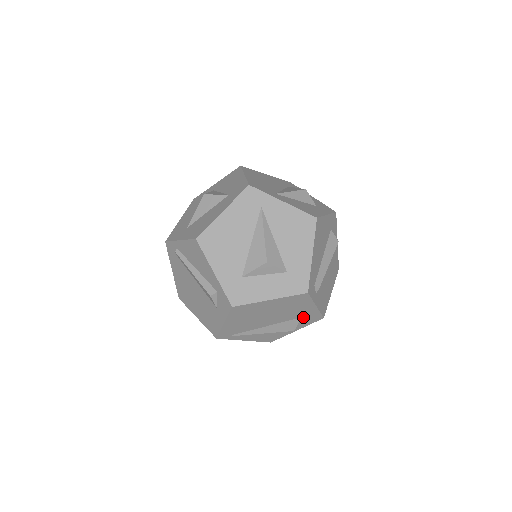
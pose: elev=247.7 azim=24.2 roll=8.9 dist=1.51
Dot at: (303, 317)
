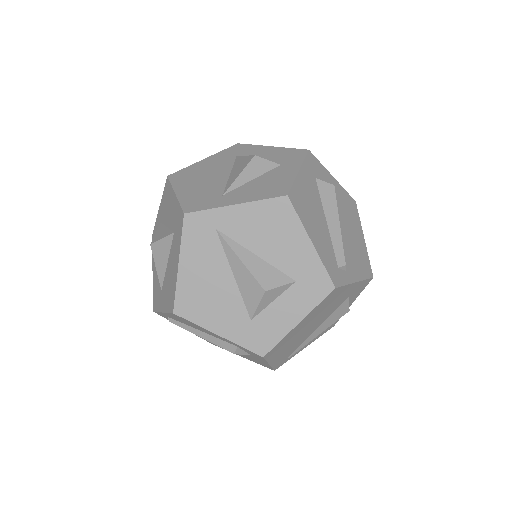
Dot at: (349, 295)
